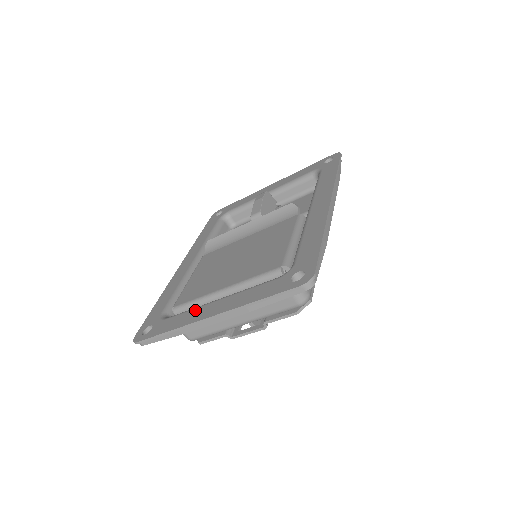
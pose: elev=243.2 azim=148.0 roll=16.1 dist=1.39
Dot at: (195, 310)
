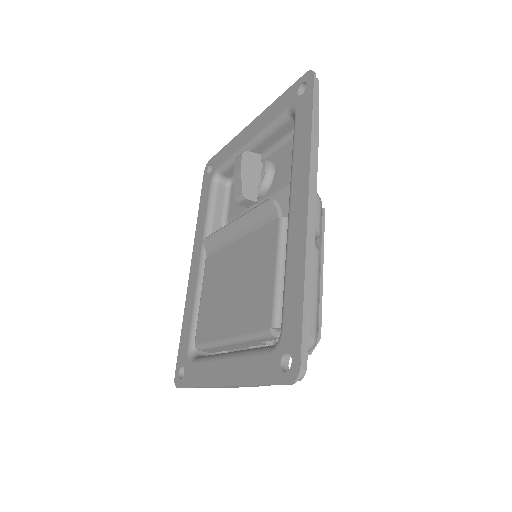
Dot at: (210, 365)
